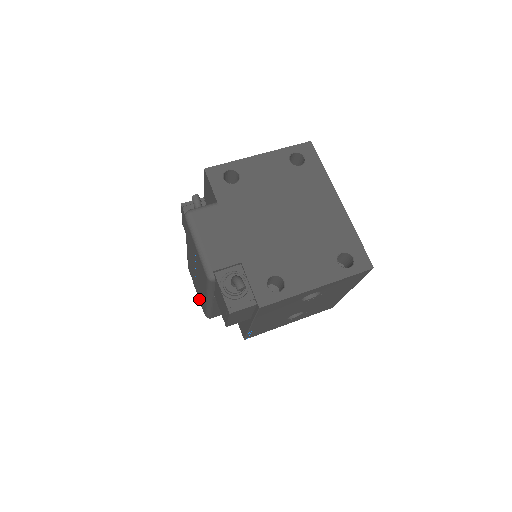
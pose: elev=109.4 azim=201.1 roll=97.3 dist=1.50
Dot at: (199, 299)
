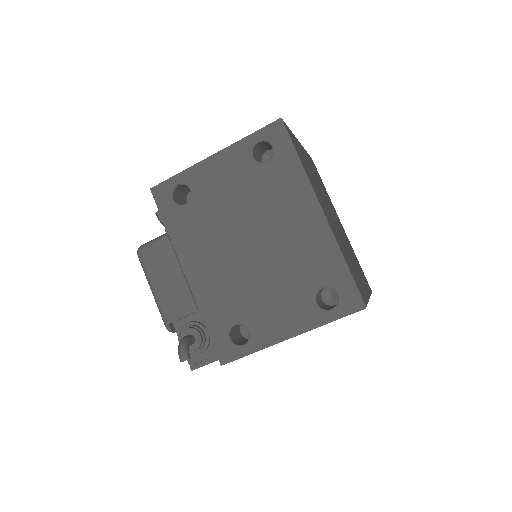
Dot at: occluded
